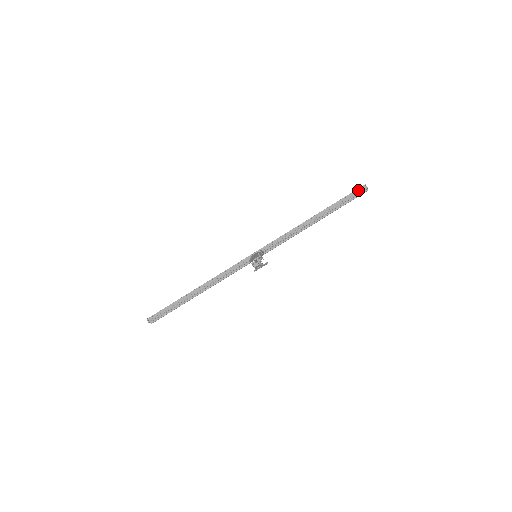
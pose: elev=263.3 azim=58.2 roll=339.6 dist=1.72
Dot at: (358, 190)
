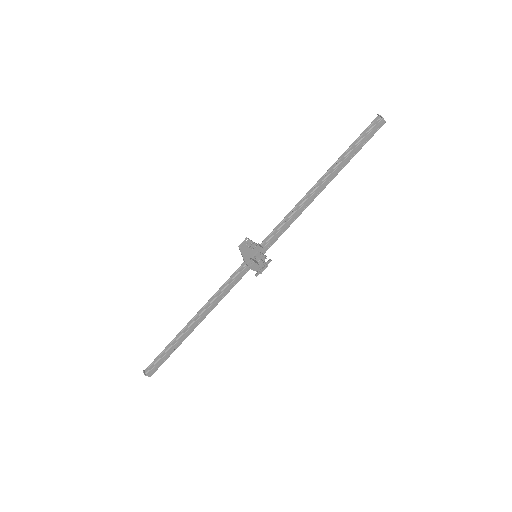
Dot at: (370, 125)
